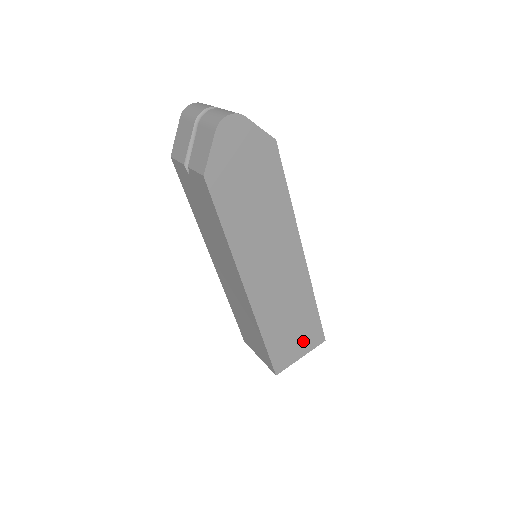
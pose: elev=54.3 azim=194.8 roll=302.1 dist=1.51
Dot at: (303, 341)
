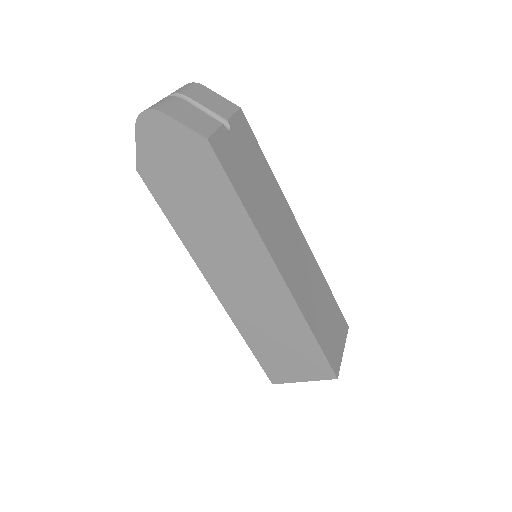
Dot at: (303, 366)
